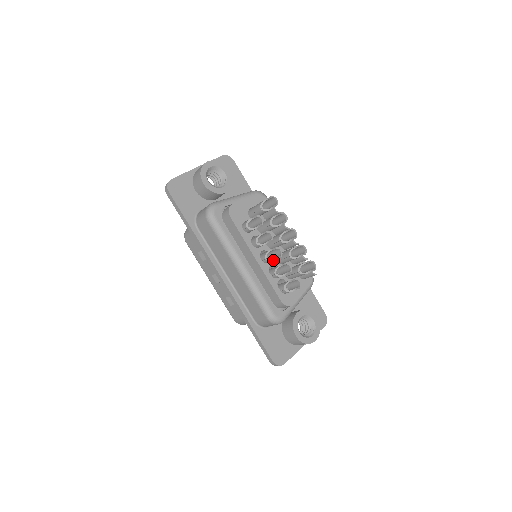
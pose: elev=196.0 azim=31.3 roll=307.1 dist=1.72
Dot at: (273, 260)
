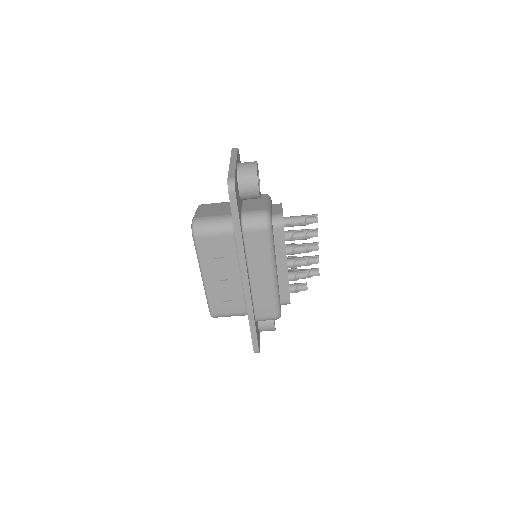
Dot at: occluded
